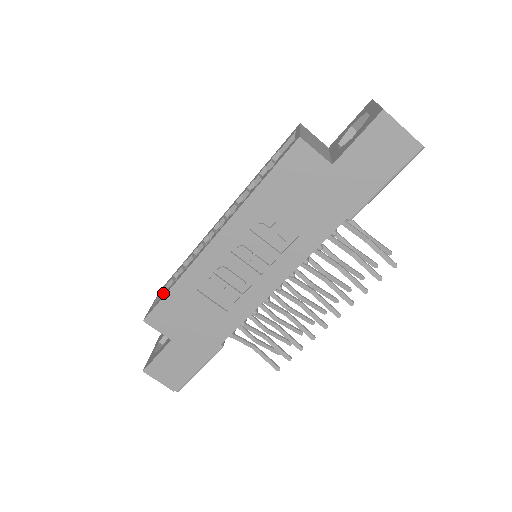
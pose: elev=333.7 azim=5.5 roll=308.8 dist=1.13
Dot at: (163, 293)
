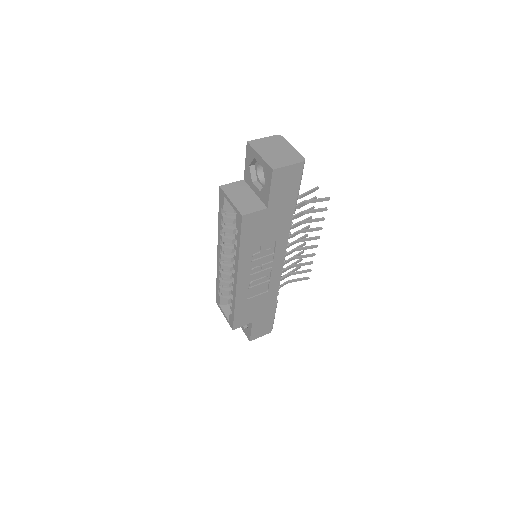
Dot at: (222, 305)
